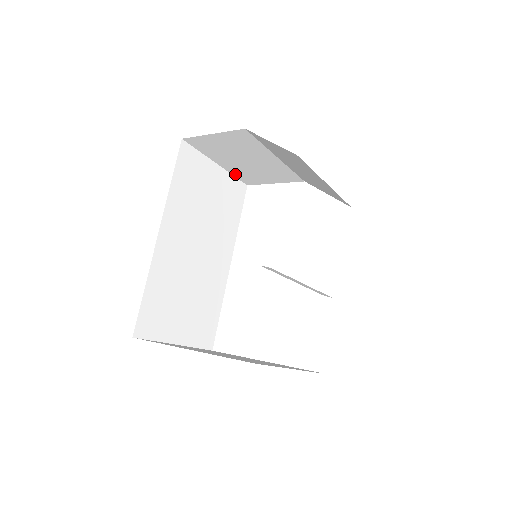
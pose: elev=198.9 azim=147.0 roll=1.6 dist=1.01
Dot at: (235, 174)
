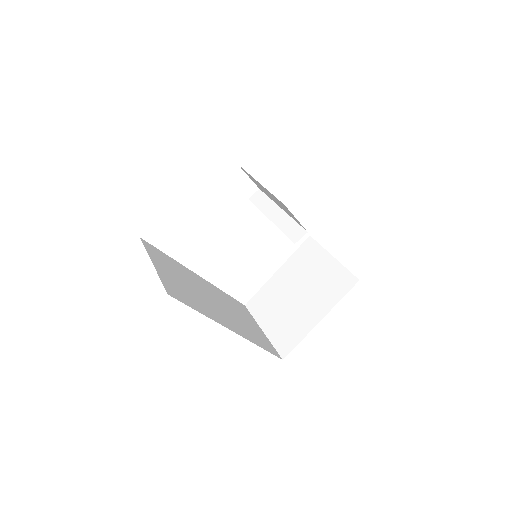
Dot at: occluded
